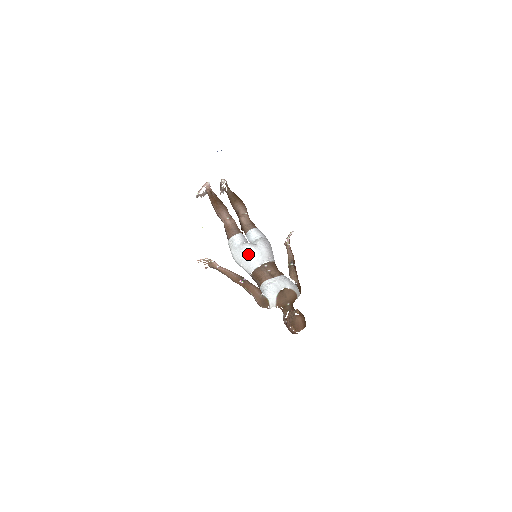
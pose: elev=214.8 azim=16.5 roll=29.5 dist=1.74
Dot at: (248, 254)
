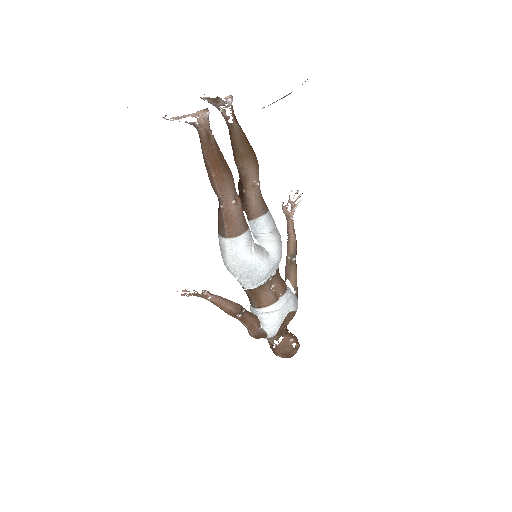
Dot at: (257, 274)
